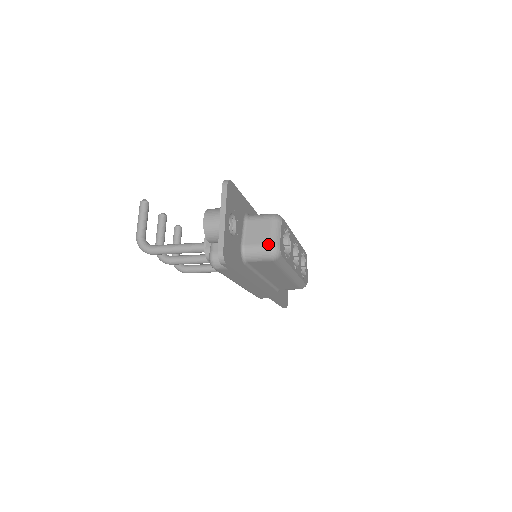
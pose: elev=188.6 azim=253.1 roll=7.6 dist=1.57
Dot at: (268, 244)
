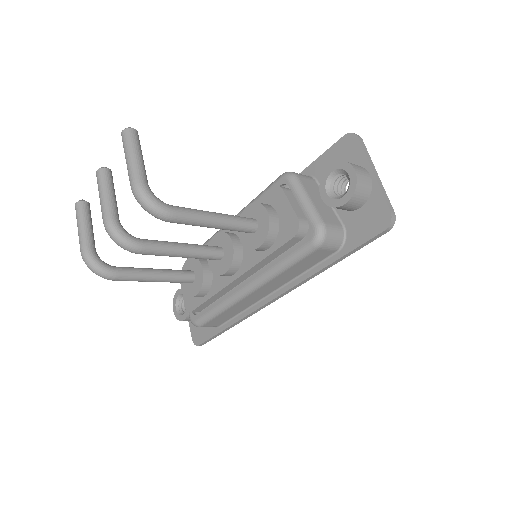
Dot at: occluded
